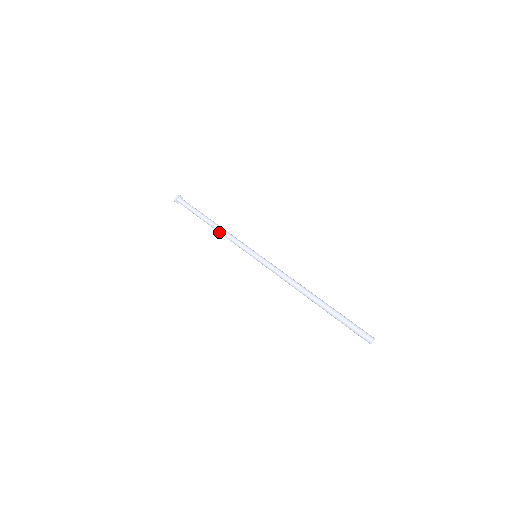
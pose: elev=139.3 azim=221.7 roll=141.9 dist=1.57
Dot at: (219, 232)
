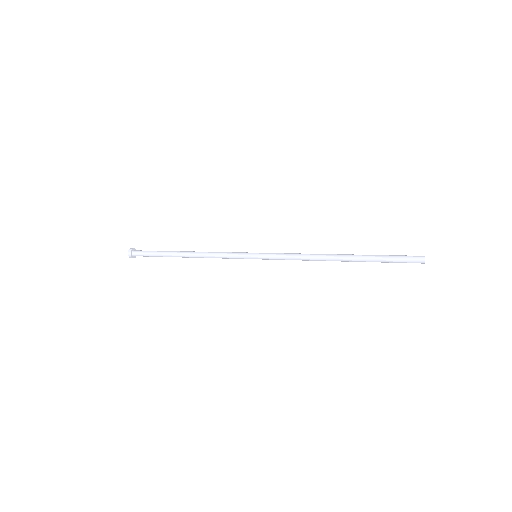
Dot at: (200, 254)
